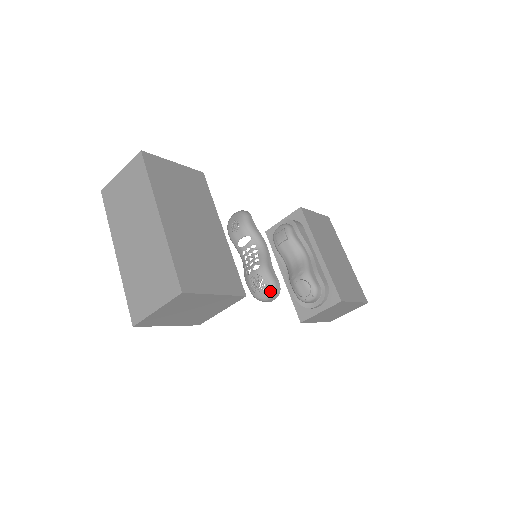
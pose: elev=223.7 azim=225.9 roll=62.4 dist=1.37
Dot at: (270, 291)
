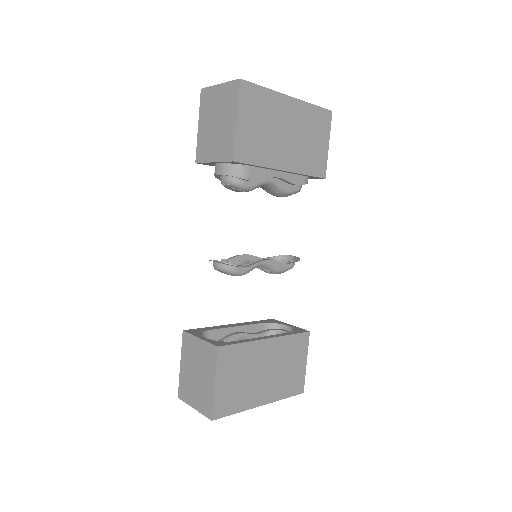
Dot at: occluded
